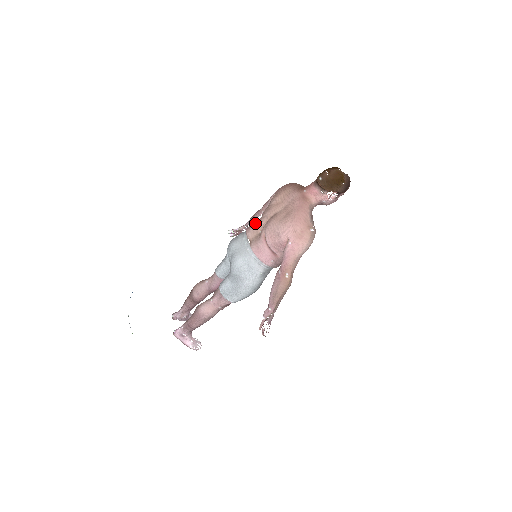
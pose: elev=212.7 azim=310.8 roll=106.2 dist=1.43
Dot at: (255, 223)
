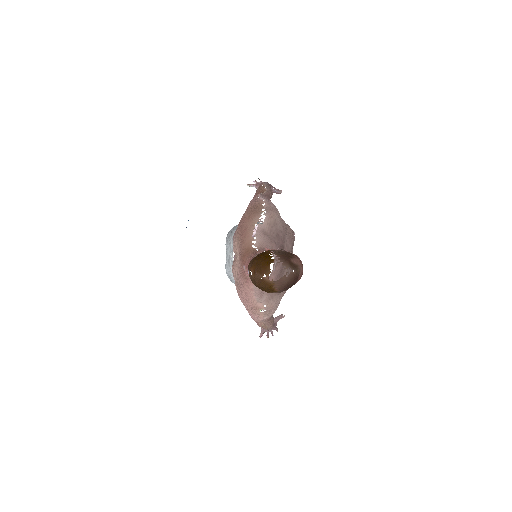
Dot at: occluded
